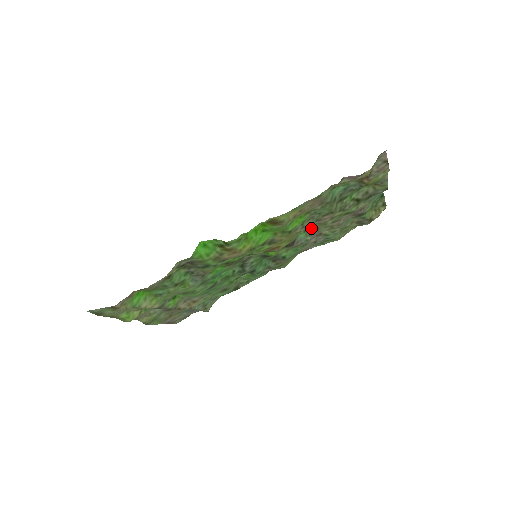
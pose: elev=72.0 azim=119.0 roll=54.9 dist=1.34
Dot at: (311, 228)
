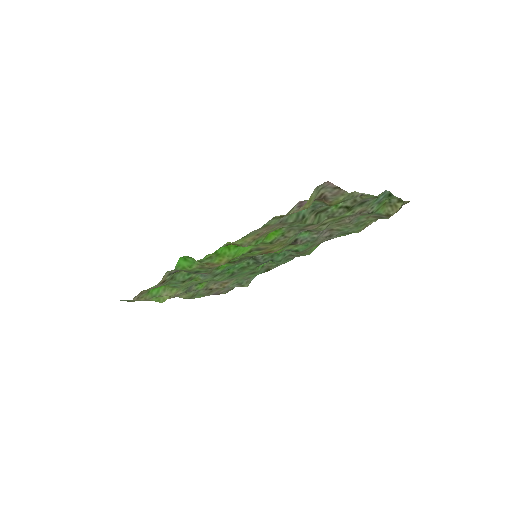
Dot at: occluded
